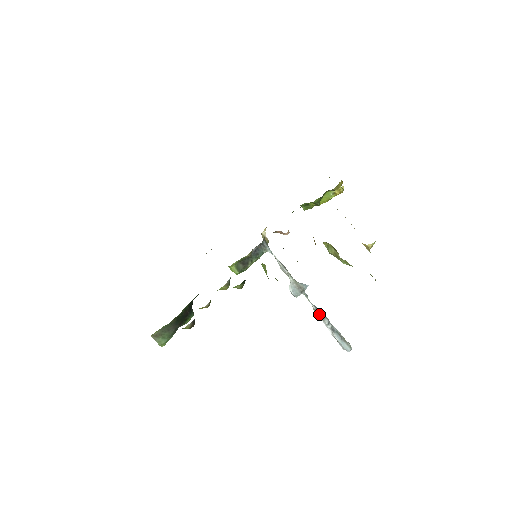
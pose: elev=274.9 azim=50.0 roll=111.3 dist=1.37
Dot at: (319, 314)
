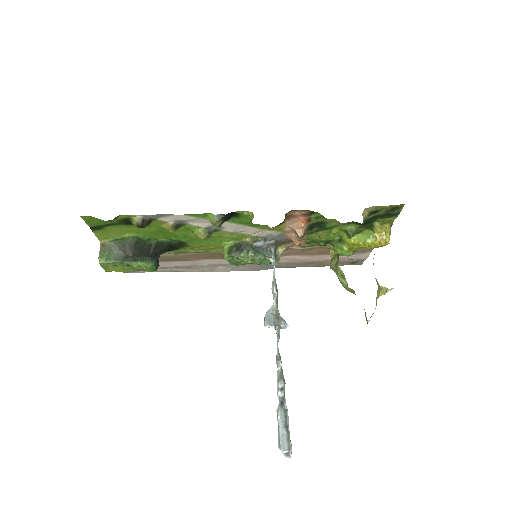
Dot at: (278, 369)
